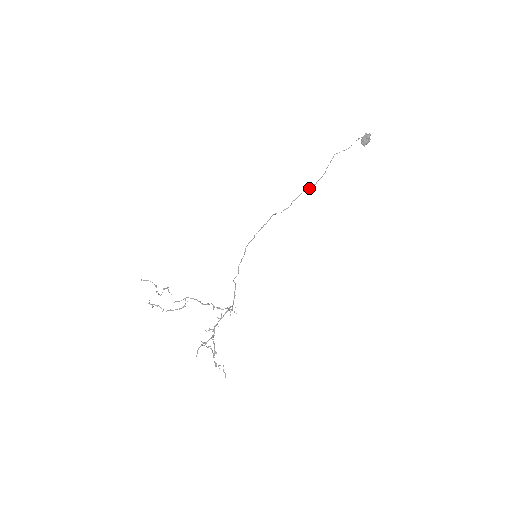
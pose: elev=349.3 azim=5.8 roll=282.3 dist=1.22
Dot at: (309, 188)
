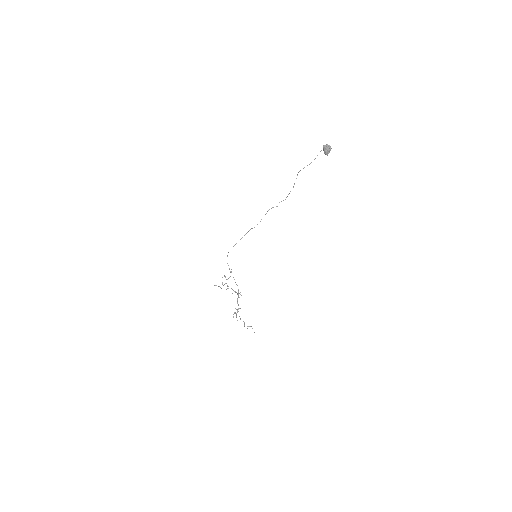
Dot at: occluded
